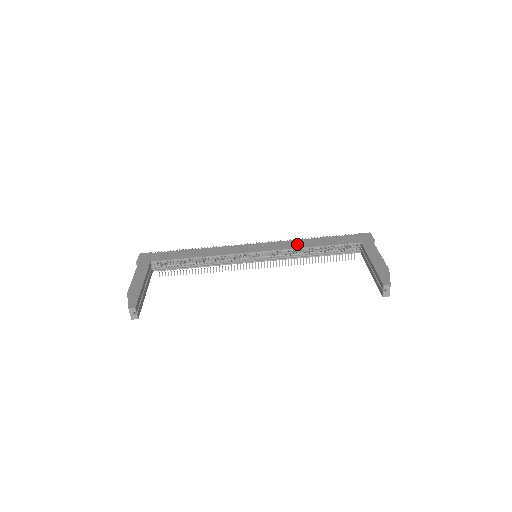
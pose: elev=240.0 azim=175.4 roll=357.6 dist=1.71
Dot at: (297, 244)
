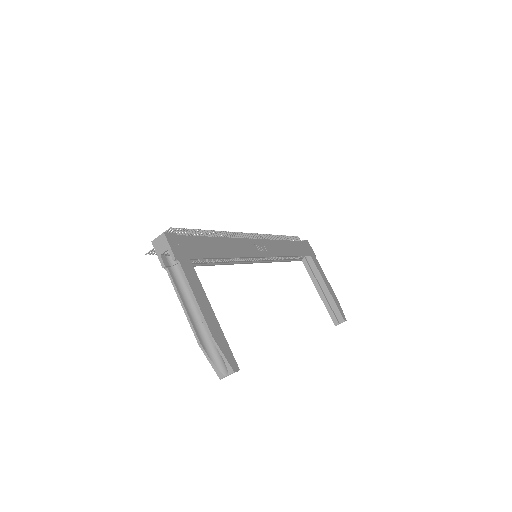
Dot at: (283, 249)
